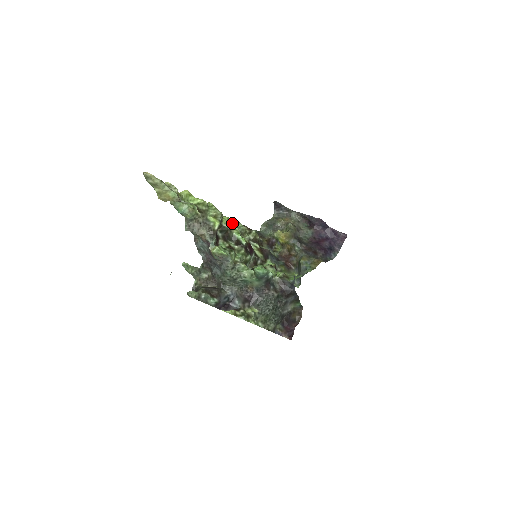
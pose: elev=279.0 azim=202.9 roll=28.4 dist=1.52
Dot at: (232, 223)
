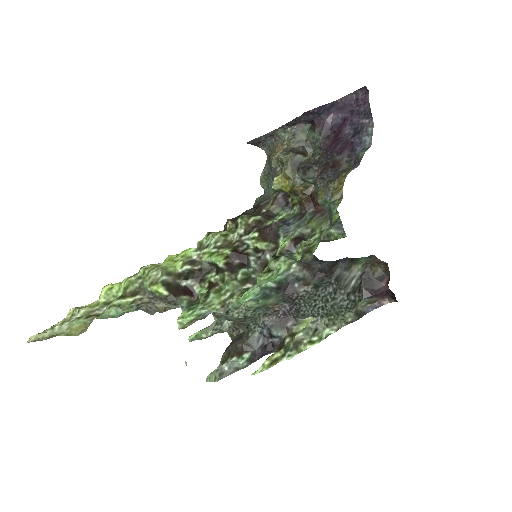
Dot at: (197, 249)
